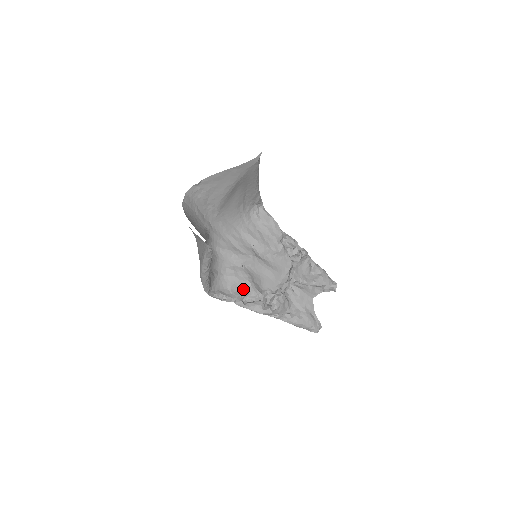
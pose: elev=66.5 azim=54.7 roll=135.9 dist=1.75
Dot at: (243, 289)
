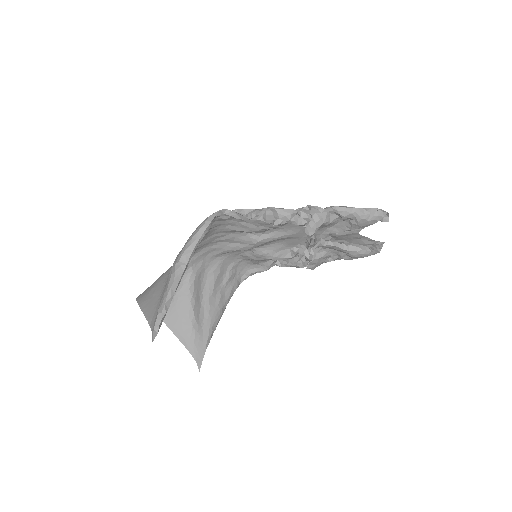
Dot at: occluded
